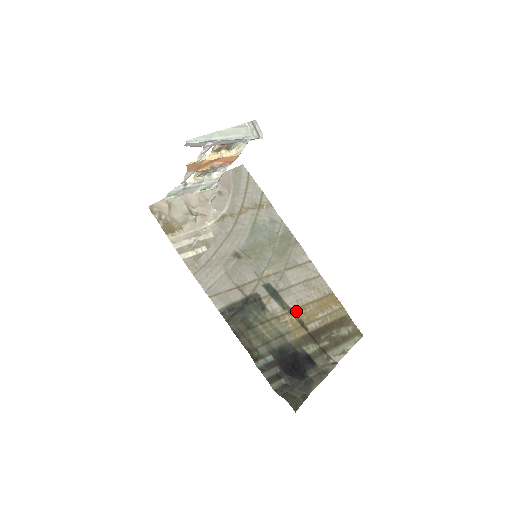
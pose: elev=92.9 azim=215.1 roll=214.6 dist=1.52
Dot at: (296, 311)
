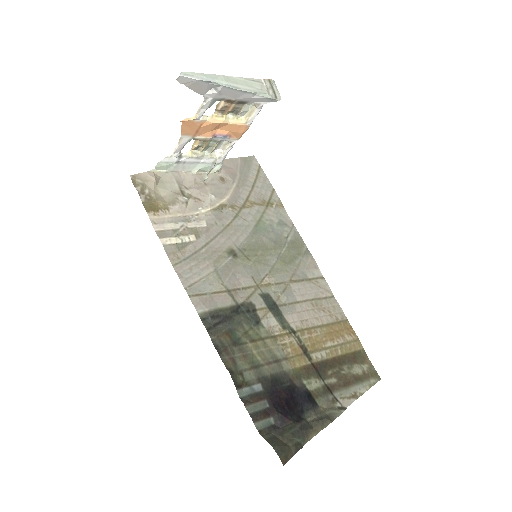
Dot at: (299, 333)
